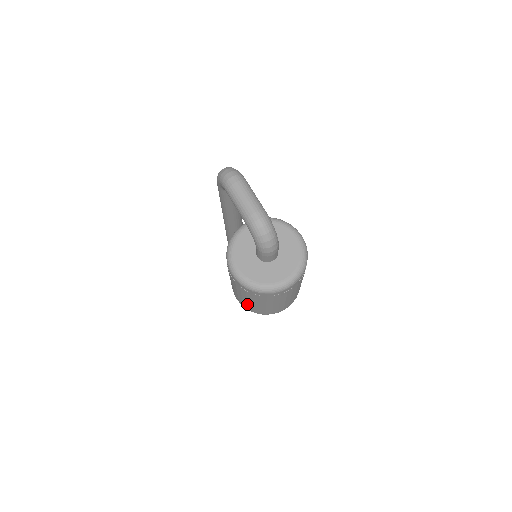
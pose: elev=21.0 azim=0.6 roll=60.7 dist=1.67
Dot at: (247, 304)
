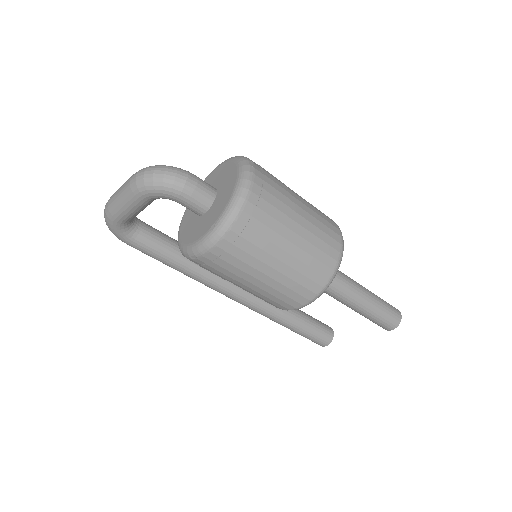
Dot at: (292, 281)
